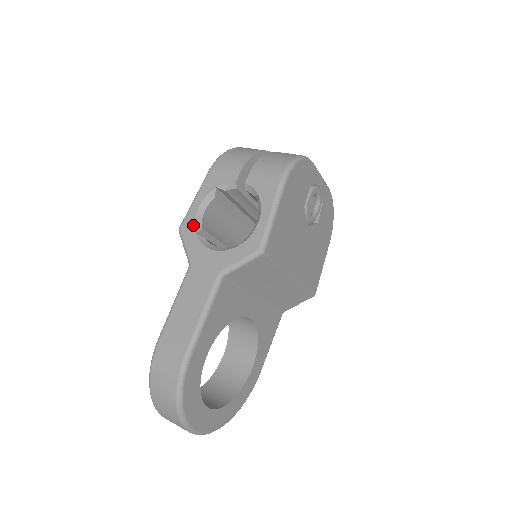
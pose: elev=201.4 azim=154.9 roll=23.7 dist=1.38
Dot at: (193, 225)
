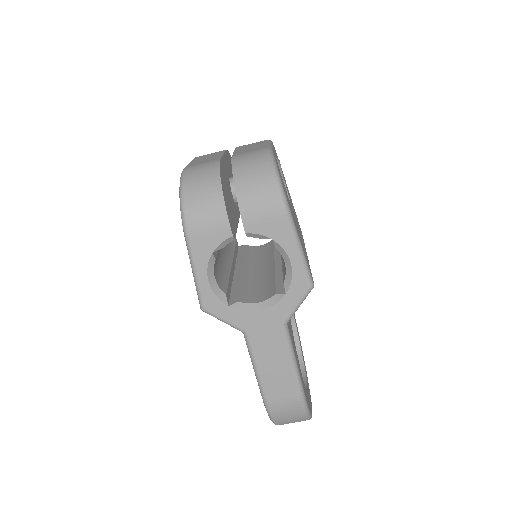
Dot at: (218, 300)
